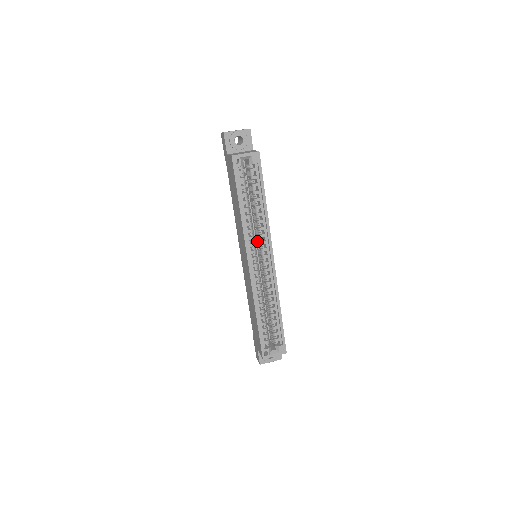
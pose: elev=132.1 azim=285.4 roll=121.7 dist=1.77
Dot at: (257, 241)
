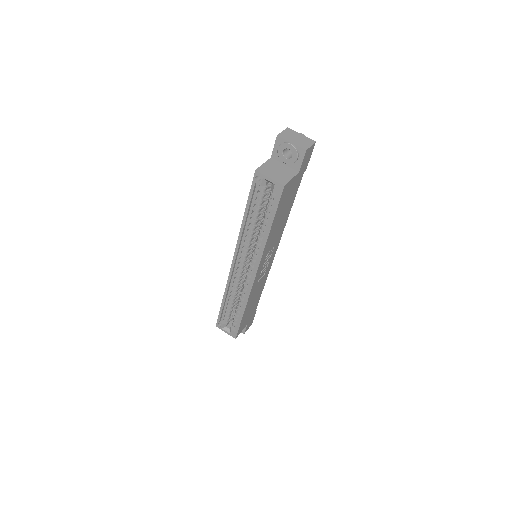
Dot at: occluded
